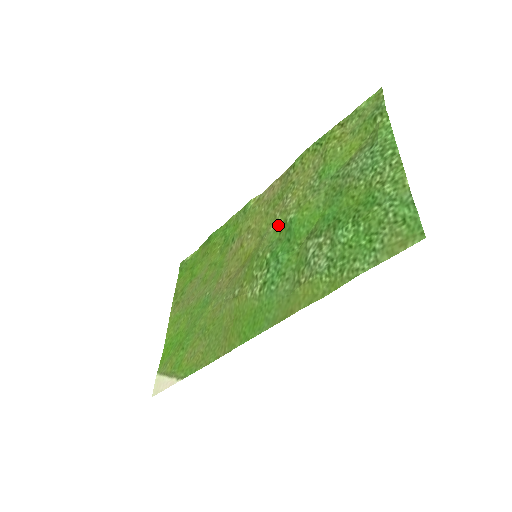
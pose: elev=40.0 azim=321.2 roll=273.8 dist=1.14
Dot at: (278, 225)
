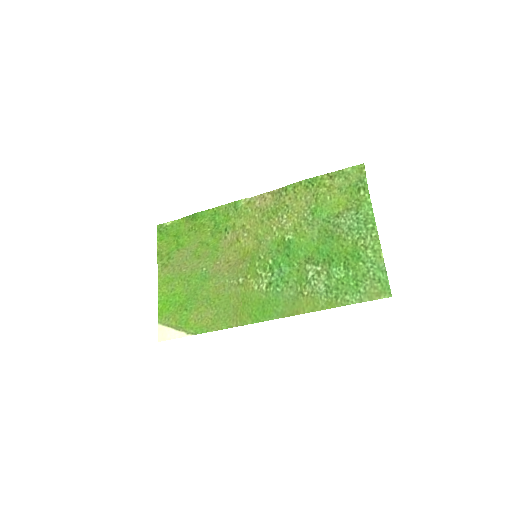
Dot at: (276, 238)
